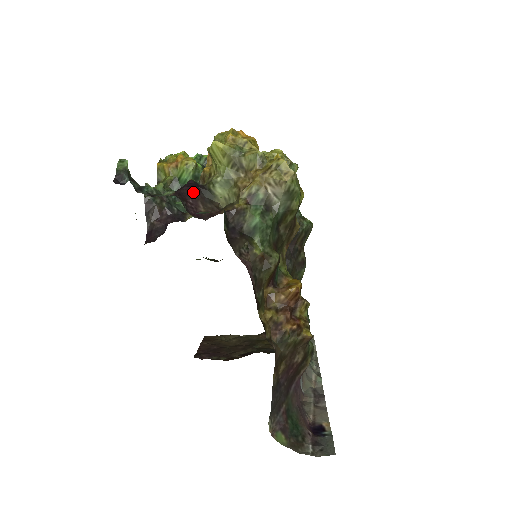
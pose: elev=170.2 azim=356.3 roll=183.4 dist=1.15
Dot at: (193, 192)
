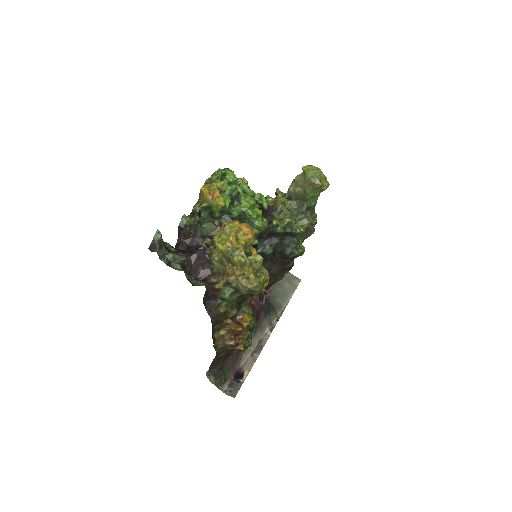
Dot at: (199, 259)
